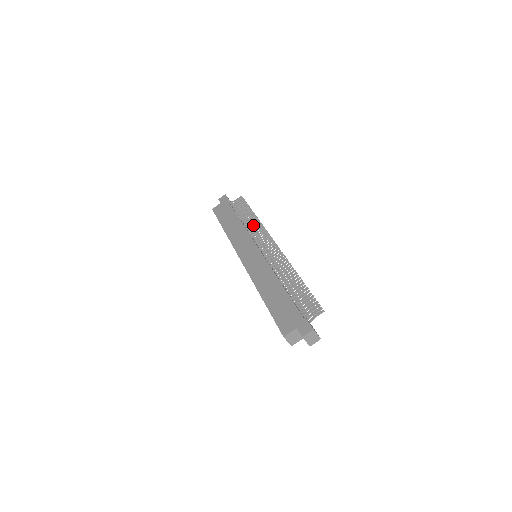
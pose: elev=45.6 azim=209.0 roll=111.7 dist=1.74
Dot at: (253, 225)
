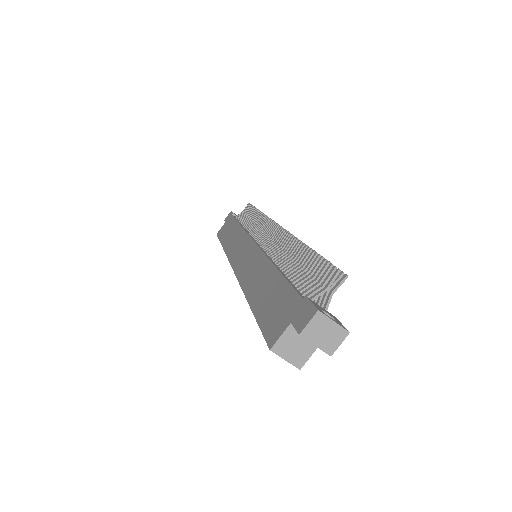
Dot at: (256, 223)
